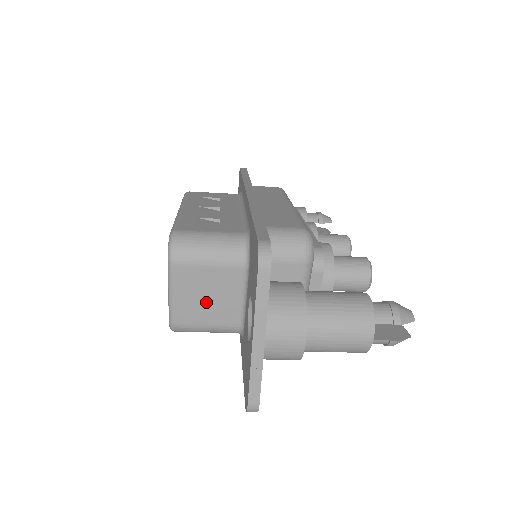
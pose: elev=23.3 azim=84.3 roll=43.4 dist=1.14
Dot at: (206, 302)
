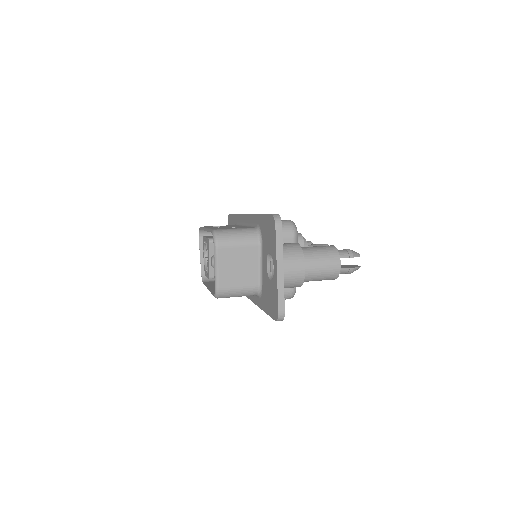
Dot at: (238, 271)
